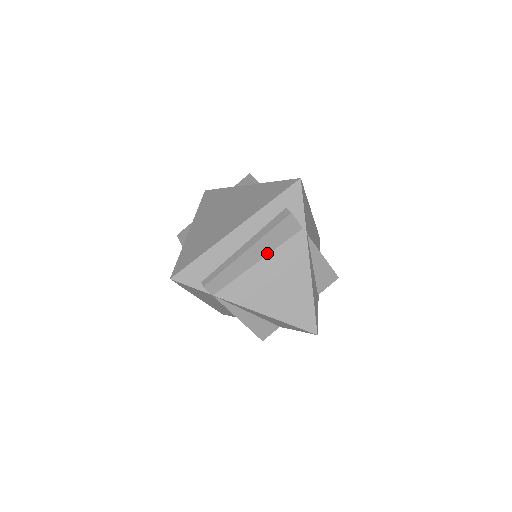
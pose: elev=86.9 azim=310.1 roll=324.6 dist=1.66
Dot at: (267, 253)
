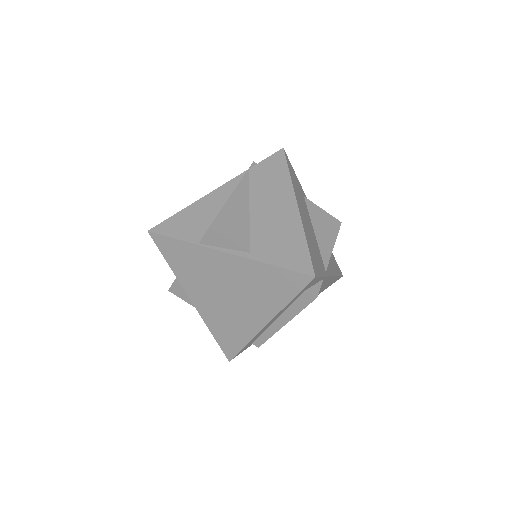
Dot at: occluded
